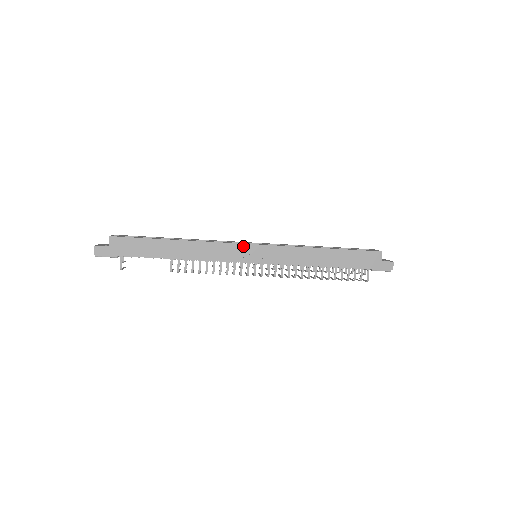
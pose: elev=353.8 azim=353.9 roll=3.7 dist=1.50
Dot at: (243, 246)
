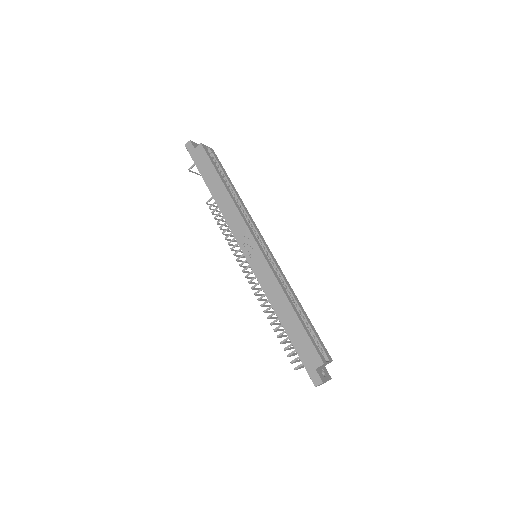
Dot at: (251, 237)
